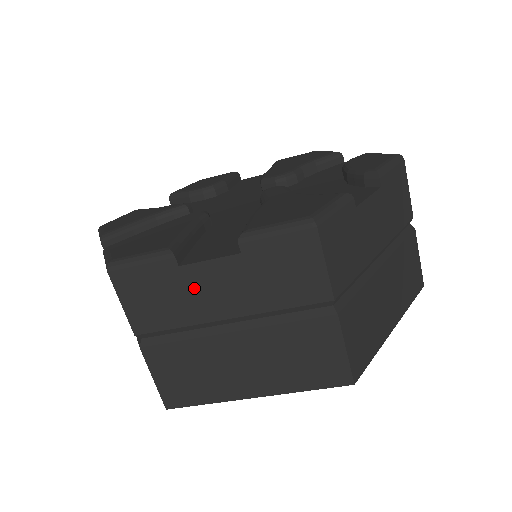
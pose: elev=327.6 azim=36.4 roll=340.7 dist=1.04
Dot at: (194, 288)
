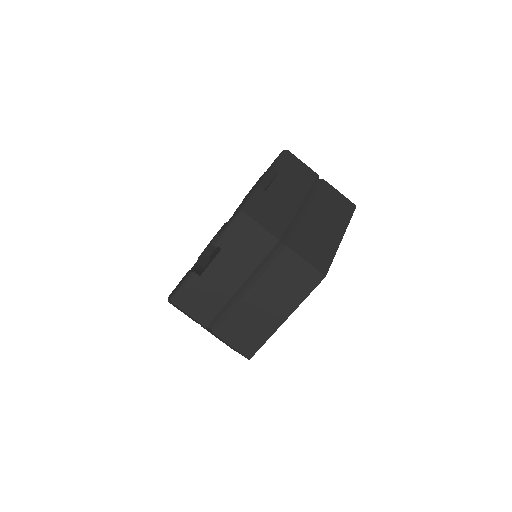
Dot at: (278, 198)
